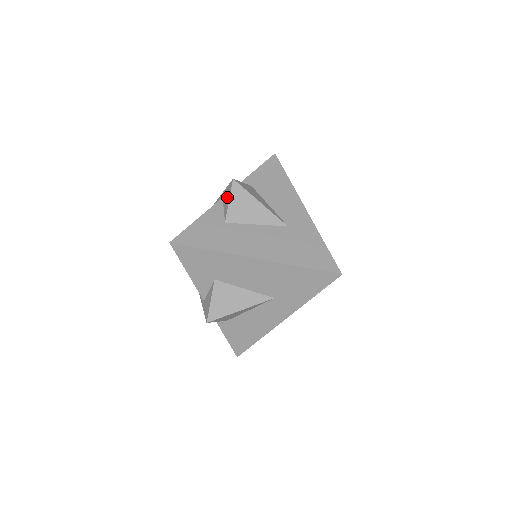
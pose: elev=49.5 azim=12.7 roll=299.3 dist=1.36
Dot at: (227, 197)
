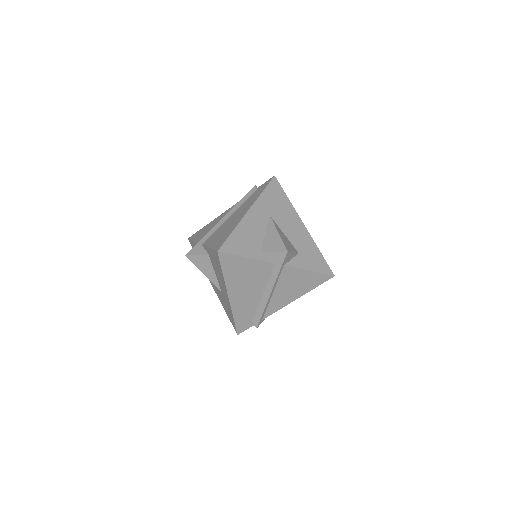
Dot at: occluded
